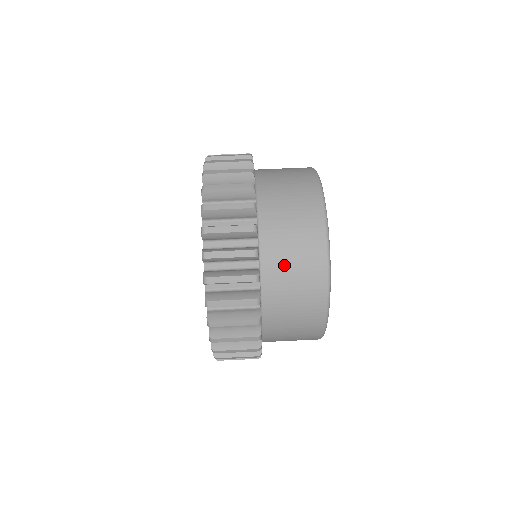
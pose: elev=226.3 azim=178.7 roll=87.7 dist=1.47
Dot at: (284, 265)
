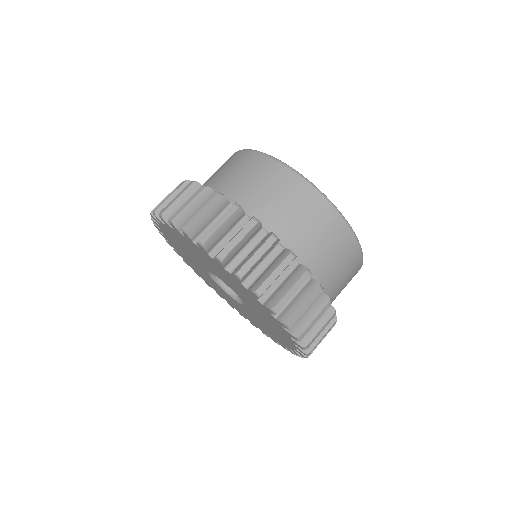
Dot at: (299, 229)
